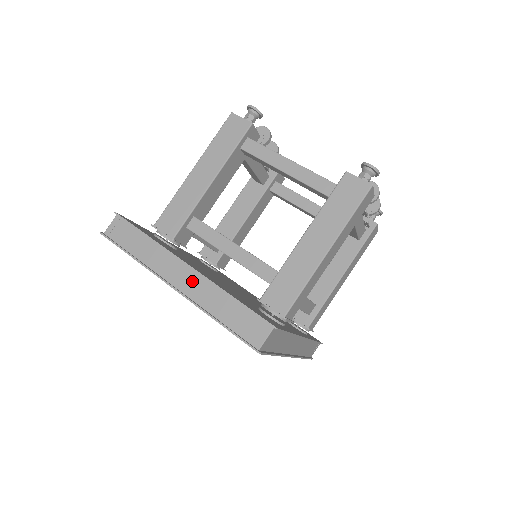
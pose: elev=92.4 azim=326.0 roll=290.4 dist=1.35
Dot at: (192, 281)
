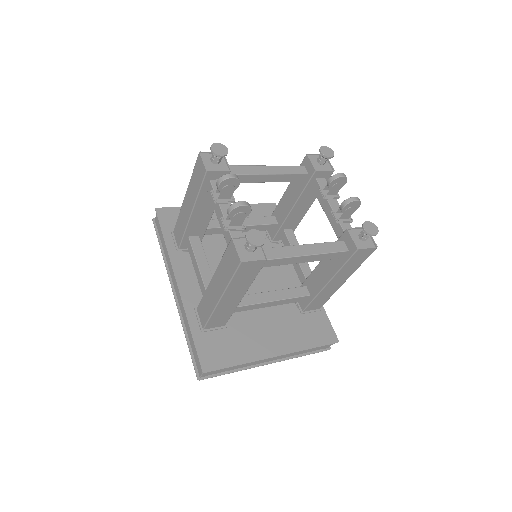
Dot at: (281, 356)
